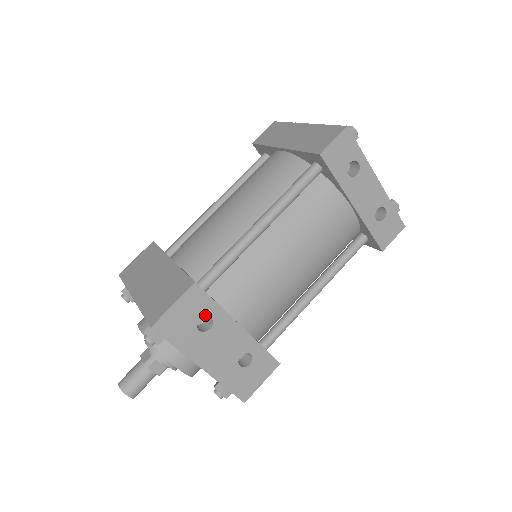
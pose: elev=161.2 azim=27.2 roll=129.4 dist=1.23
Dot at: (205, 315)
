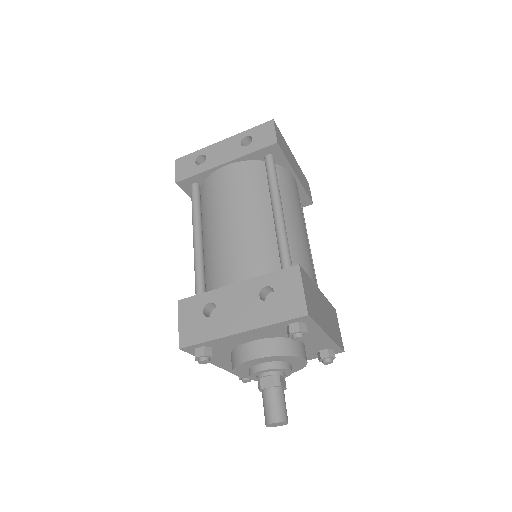
Dot at: (204, 306)
